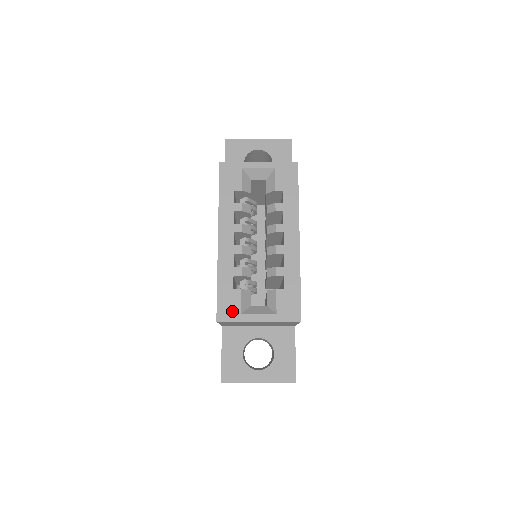
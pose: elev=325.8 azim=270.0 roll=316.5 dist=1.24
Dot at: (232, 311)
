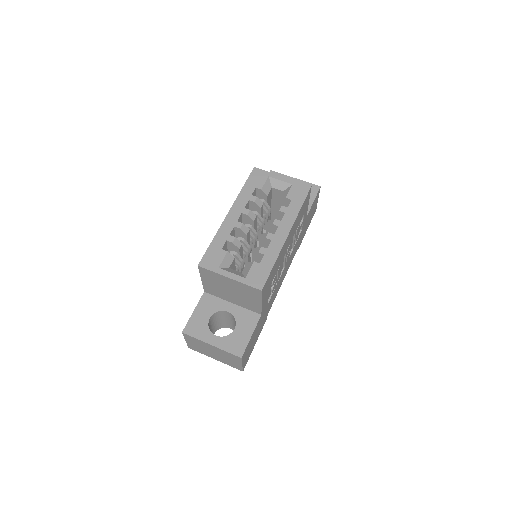
Dot at: (213, 263)
